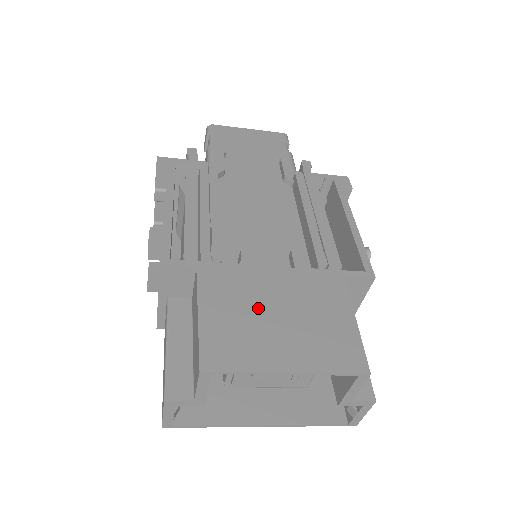
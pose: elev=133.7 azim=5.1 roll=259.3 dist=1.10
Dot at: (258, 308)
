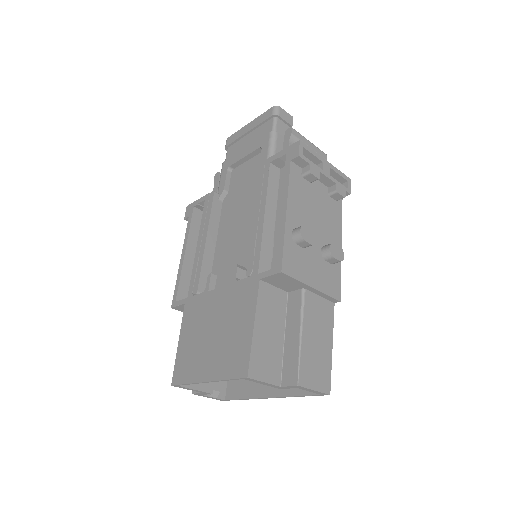
Dot at: (204, 330)
